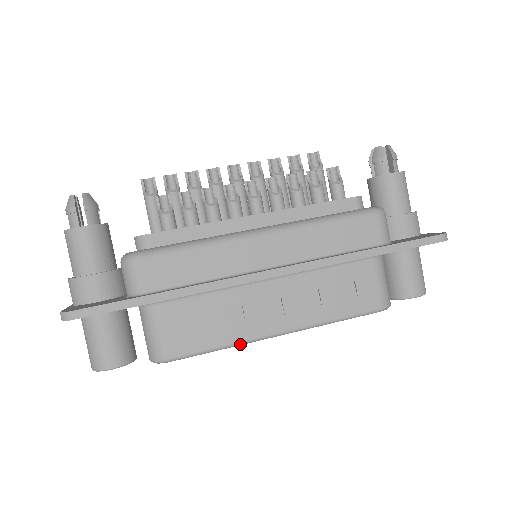
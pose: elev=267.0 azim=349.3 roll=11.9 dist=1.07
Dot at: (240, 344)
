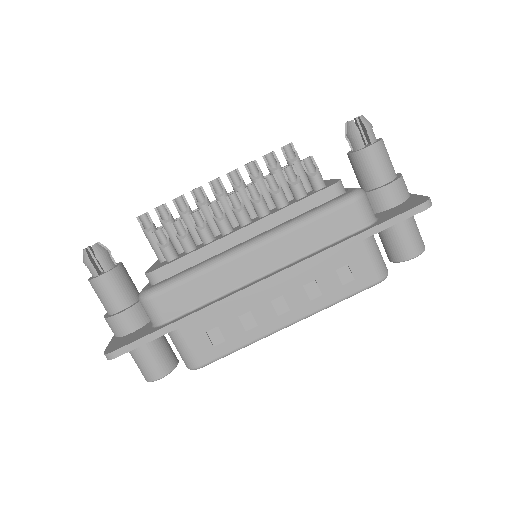
Dot at: (256, 341)
